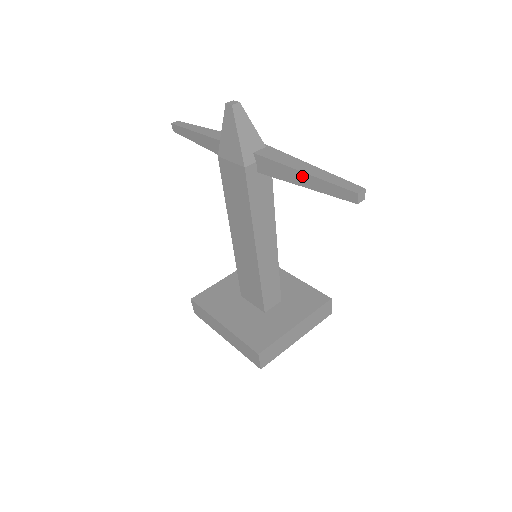
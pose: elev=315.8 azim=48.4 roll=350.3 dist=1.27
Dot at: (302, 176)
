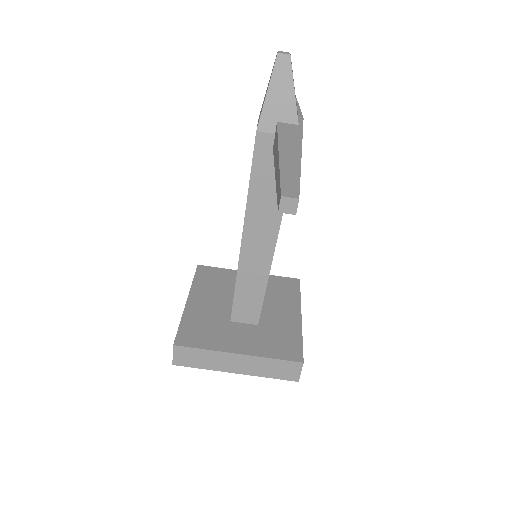
Dot at: (277, 159)
